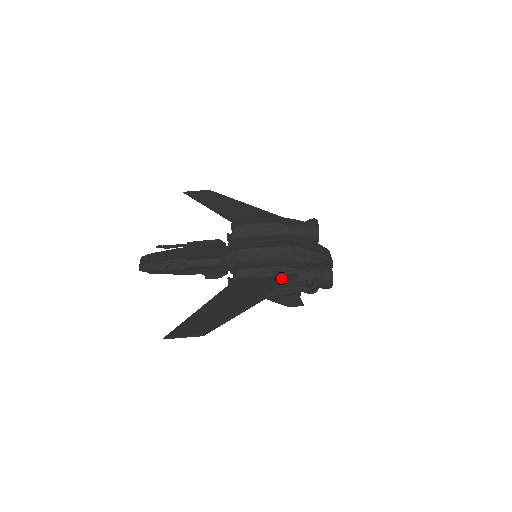
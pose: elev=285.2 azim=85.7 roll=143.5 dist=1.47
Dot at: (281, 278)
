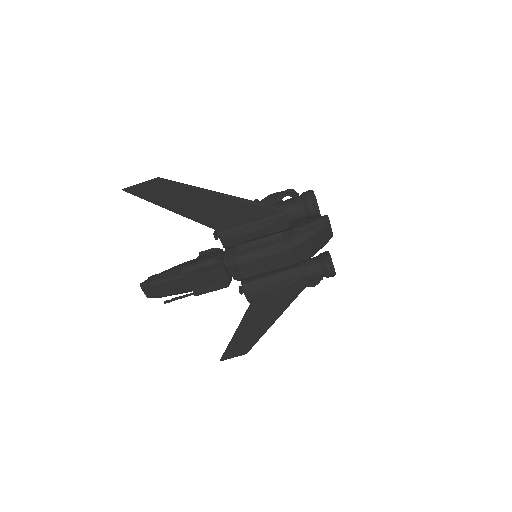
Dot at: (291, 294)
